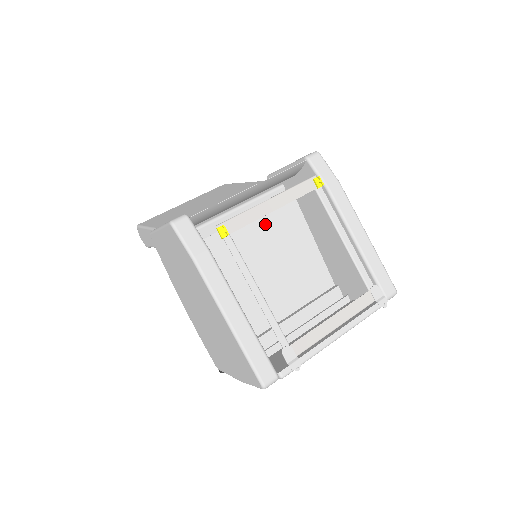
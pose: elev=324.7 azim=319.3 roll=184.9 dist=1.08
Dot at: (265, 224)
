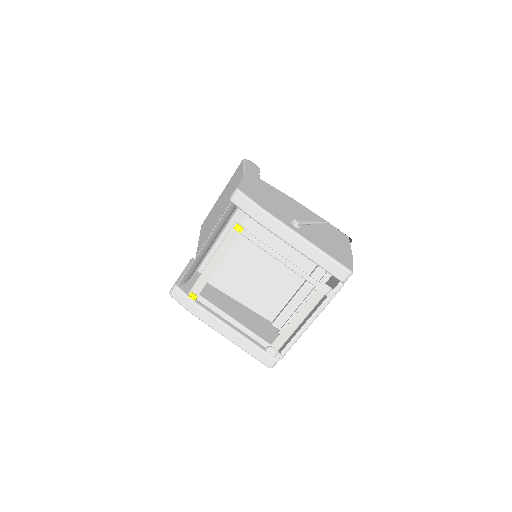
Dot at: (245, 238)
